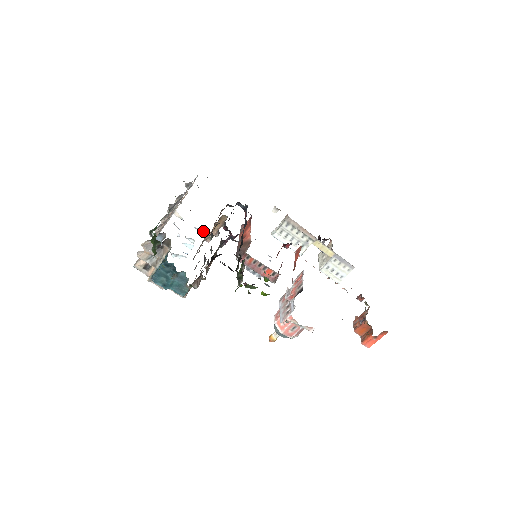
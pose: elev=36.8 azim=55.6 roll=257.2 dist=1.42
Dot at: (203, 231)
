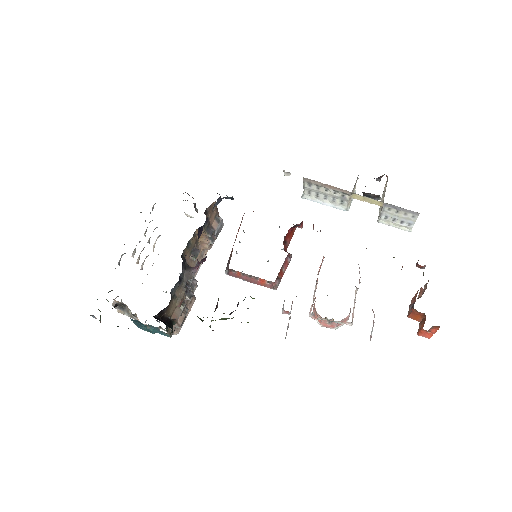
Dot at: occluded
